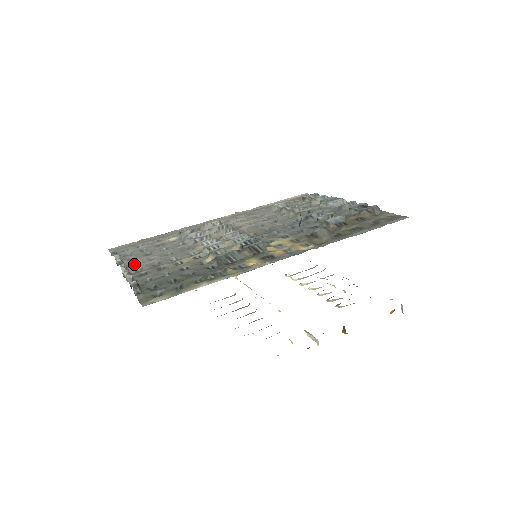
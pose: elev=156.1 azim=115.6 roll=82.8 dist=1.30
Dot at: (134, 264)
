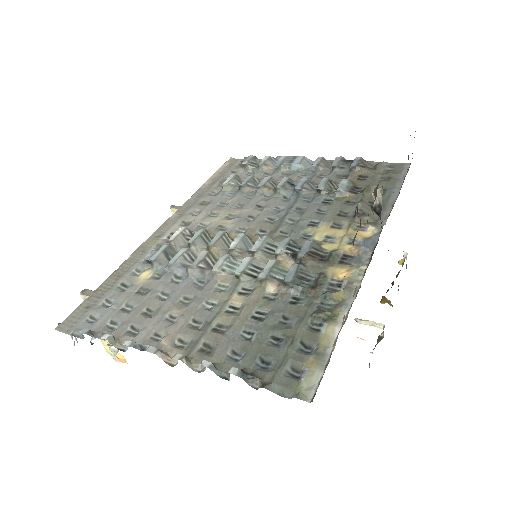
Dot at: (153, 338)
